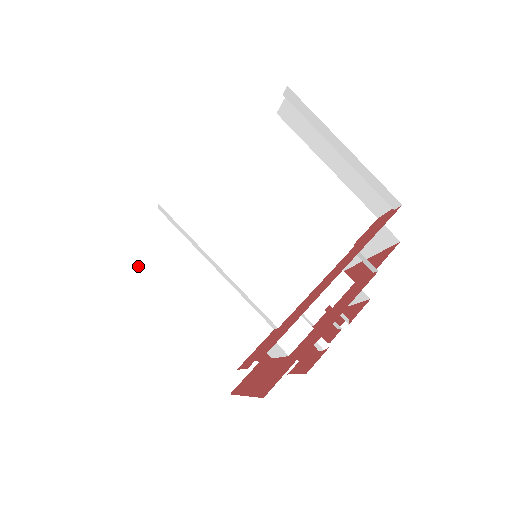
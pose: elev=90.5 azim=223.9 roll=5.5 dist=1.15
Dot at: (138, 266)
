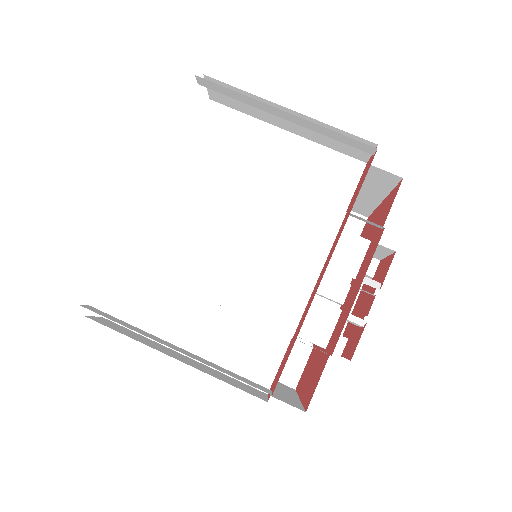
Dot at: (133, 330)
